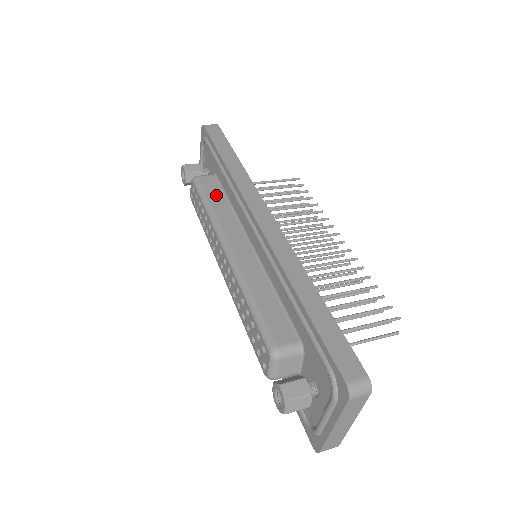
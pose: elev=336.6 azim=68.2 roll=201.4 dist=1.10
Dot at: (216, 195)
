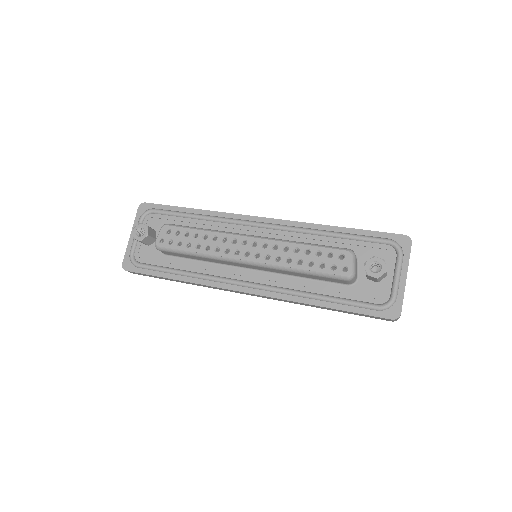
Dot at: occluded
